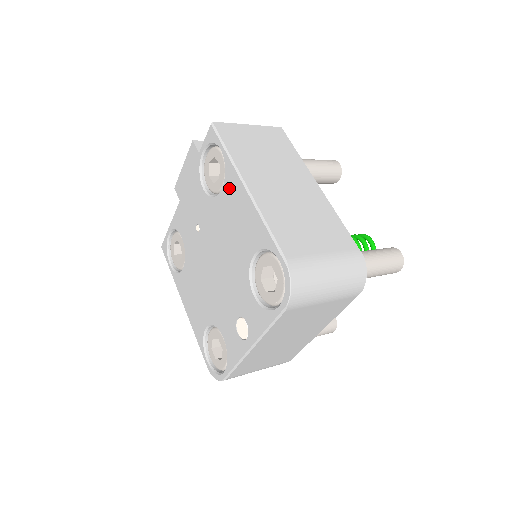
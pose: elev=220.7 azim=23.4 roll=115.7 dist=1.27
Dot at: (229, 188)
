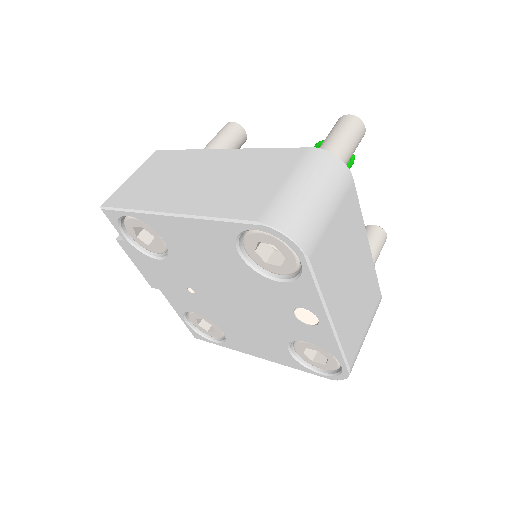
Dot at: (165, 233)
